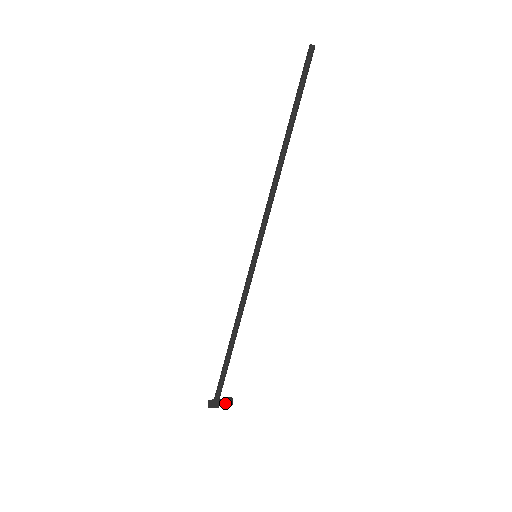
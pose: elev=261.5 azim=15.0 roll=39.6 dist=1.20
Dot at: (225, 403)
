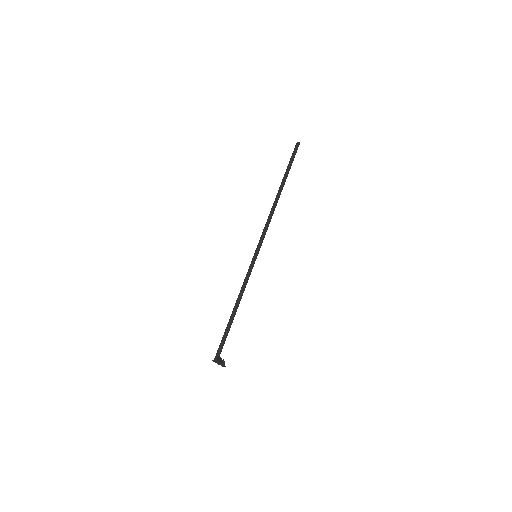
Dot at: (224, 363)
